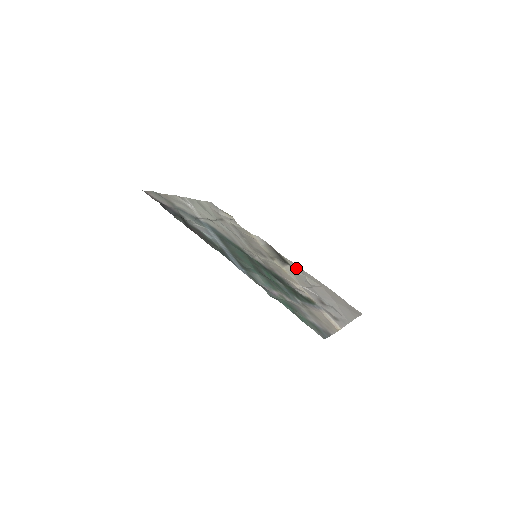
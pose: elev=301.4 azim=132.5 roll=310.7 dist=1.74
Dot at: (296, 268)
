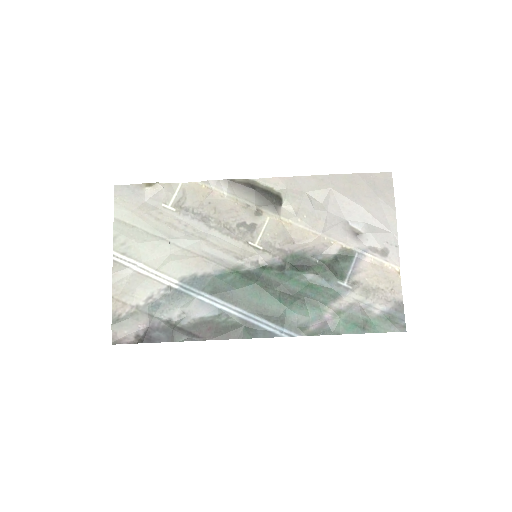
Dot at: (288, 193)
